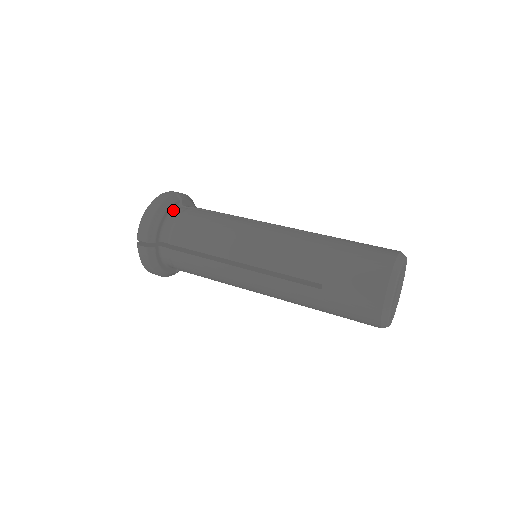
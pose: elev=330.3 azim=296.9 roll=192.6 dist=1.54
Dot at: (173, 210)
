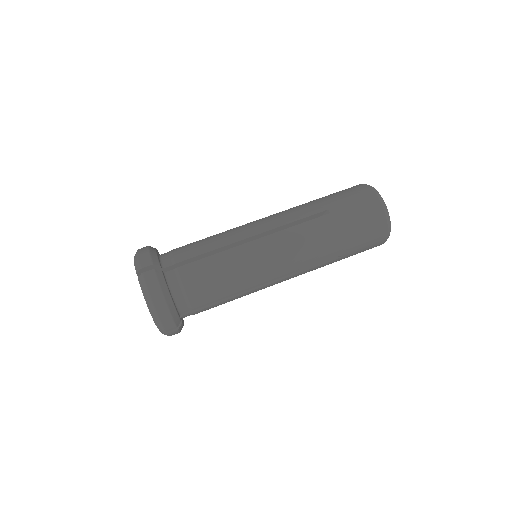
Dot at: (168, 284)
